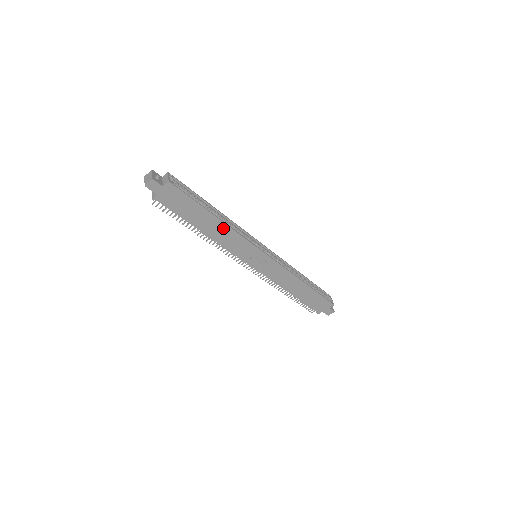
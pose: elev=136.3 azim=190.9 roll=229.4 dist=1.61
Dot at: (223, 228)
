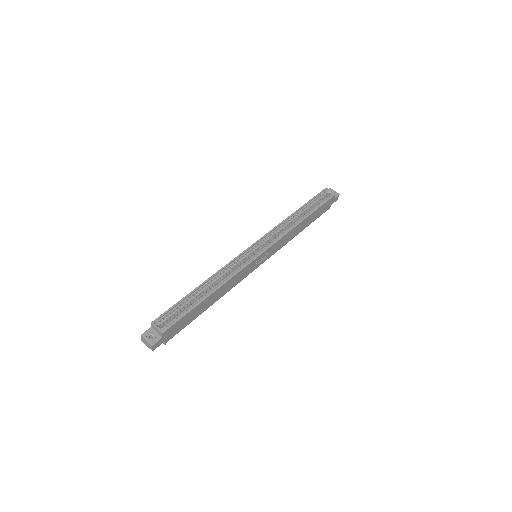
Dot at: (222, 288)
